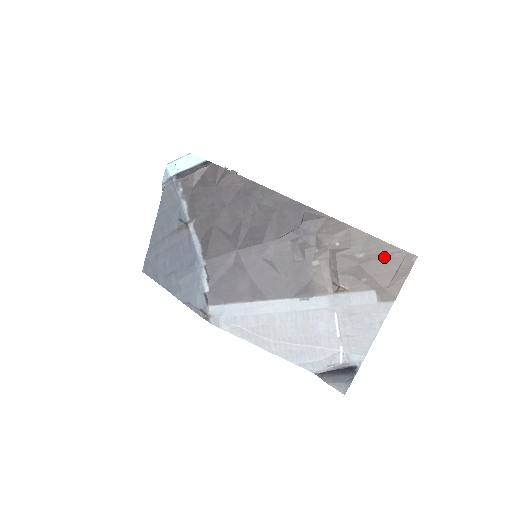
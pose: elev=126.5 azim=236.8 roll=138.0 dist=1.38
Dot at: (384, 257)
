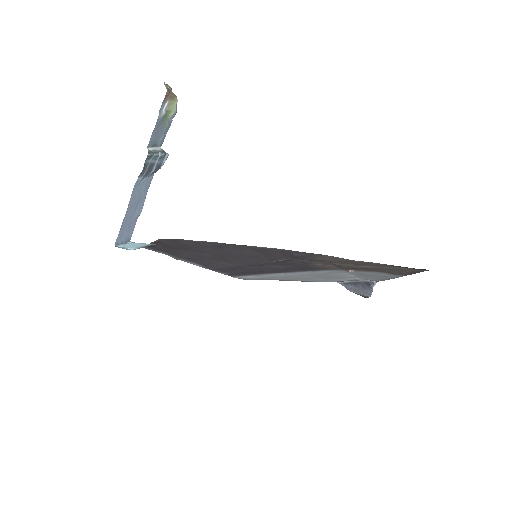
Dot at: (392, 269)
